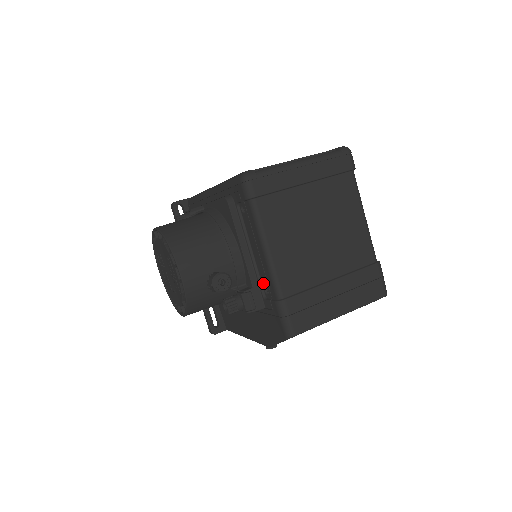
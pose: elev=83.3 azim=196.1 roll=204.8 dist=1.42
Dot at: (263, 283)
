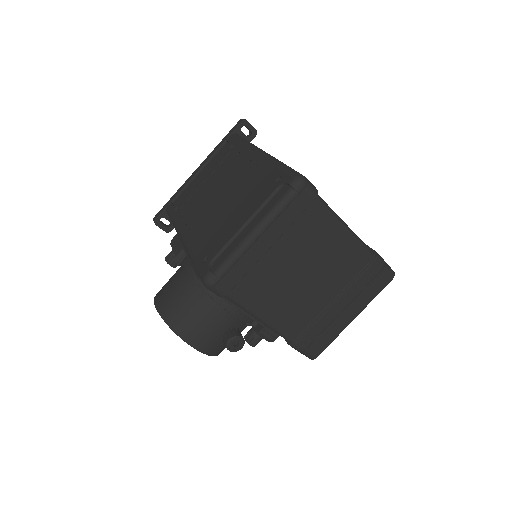
Dot at: occluded
